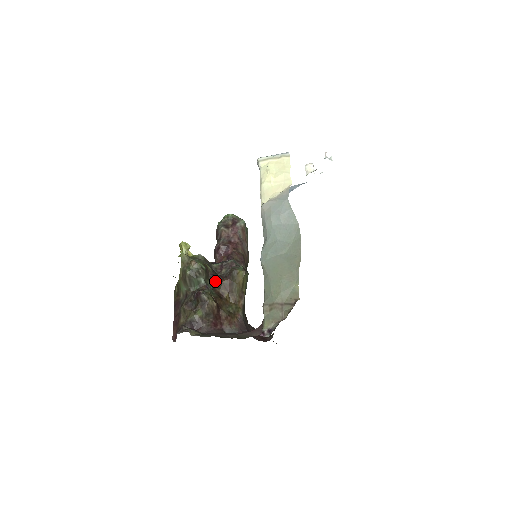
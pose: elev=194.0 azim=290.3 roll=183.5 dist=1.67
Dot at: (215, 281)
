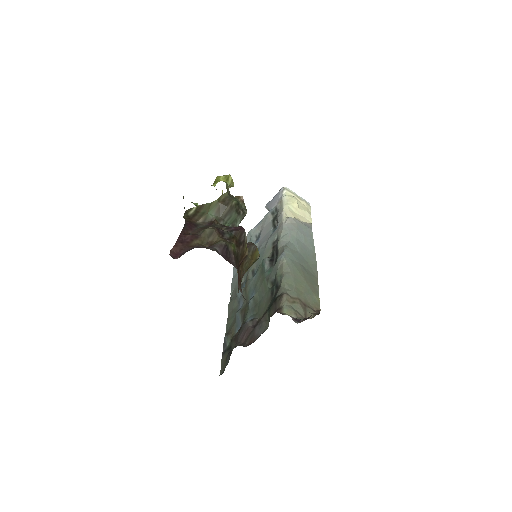
Dot at: occluded
